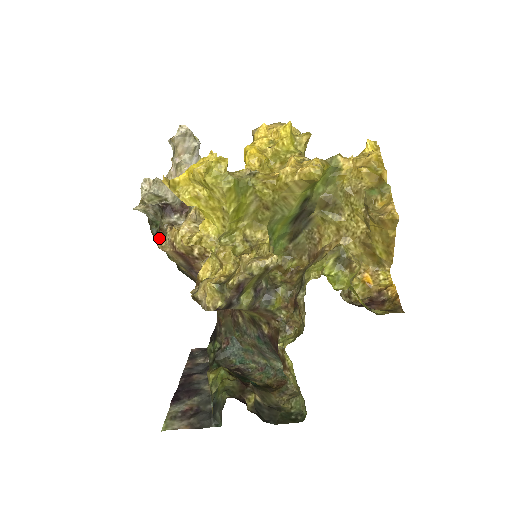
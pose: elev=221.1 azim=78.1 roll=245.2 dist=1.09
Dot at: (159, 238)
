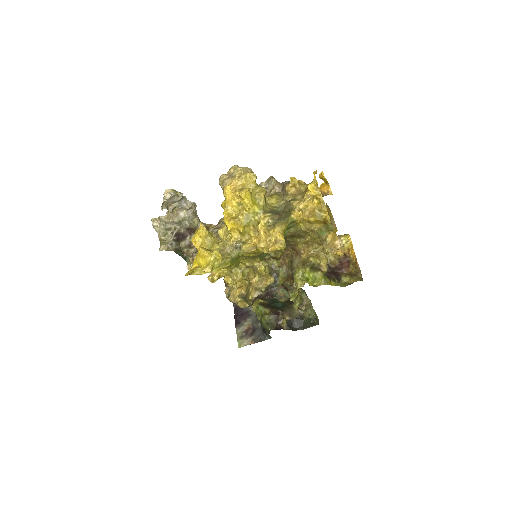
Dot at: (186, 261)
